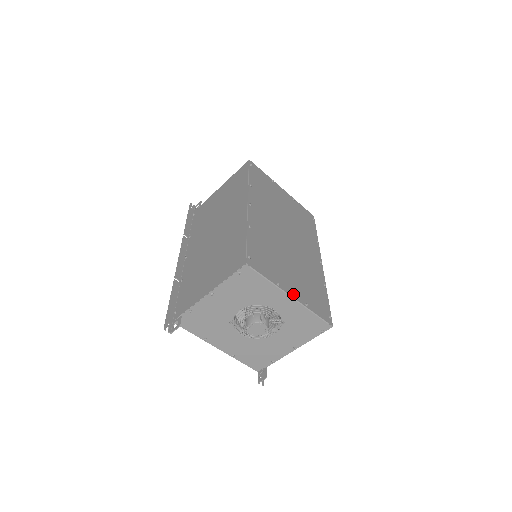
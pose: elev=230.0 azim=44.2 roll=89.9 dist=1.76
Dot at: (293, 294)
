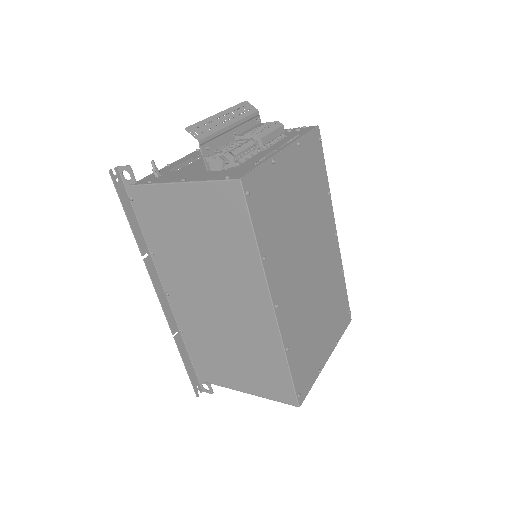
Dot at: (328, 354)
